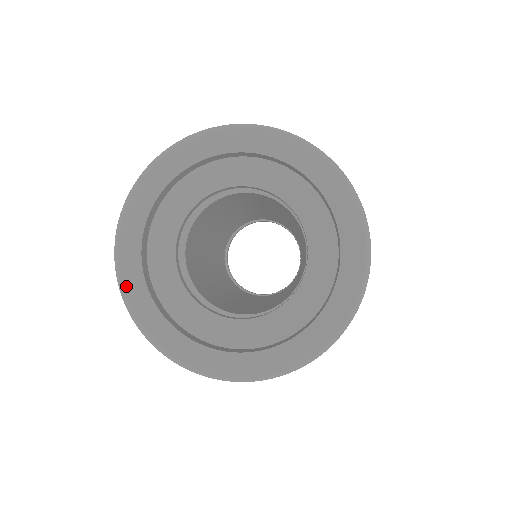
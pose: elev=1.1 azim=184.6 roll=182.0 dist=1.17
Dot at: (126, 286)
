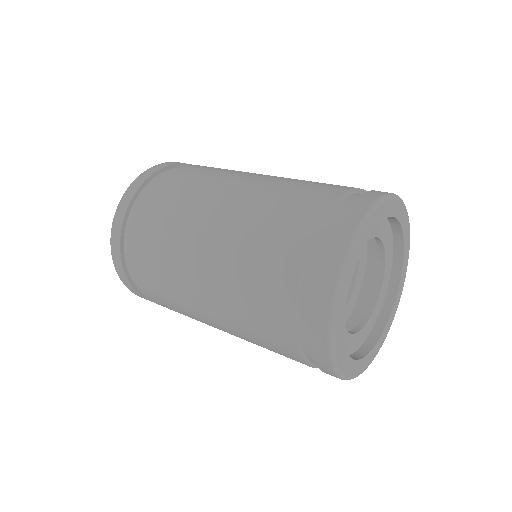
Dot at: (350, 375)
